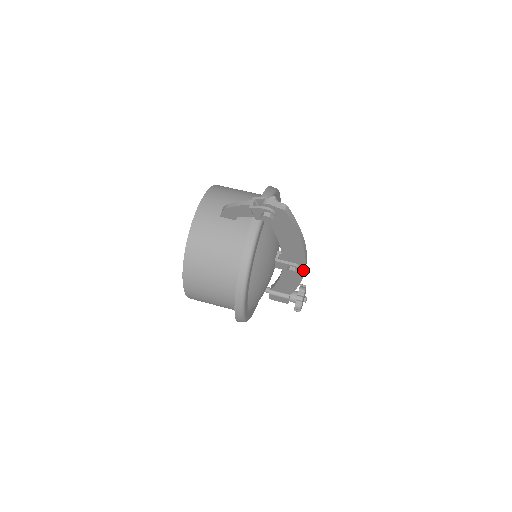
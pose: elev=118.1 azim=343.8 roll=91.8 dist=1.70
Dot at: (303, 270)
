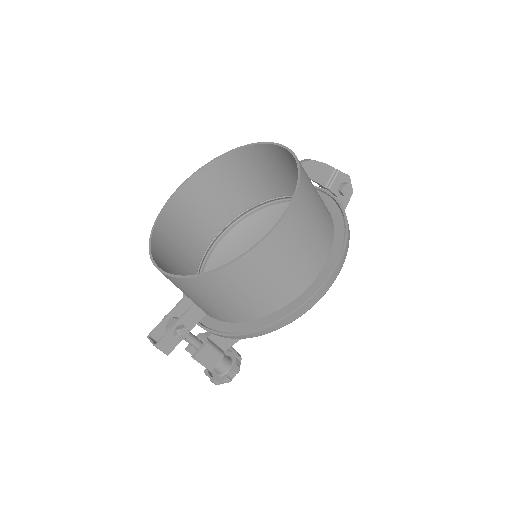
Dot at: occluded
